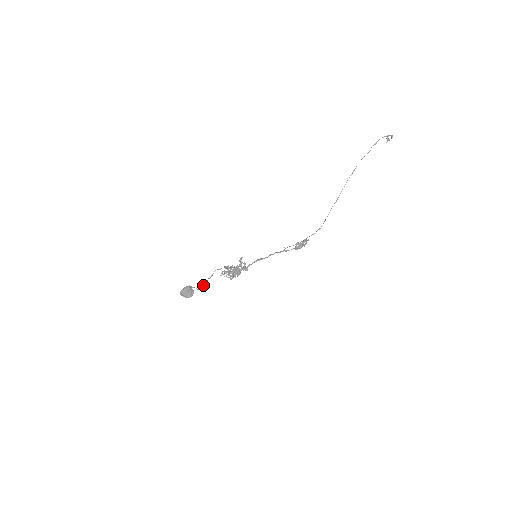
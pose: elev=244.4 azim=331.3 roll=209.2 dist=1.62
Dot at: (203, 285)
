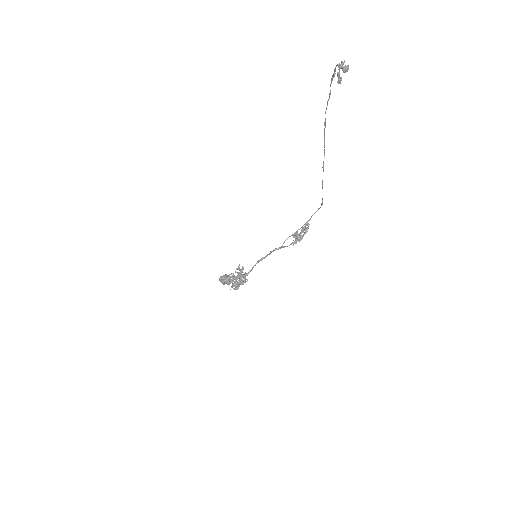
Dot at: occluded
